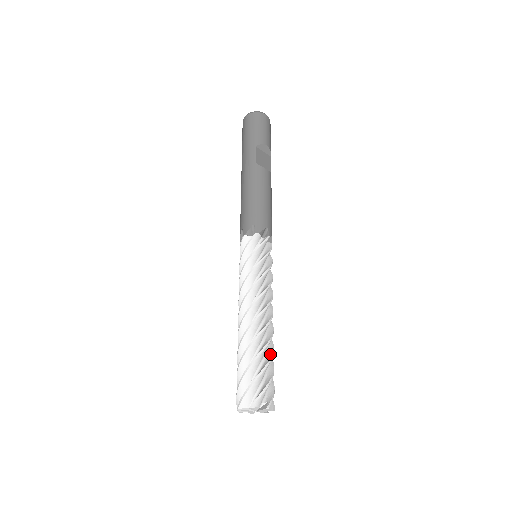
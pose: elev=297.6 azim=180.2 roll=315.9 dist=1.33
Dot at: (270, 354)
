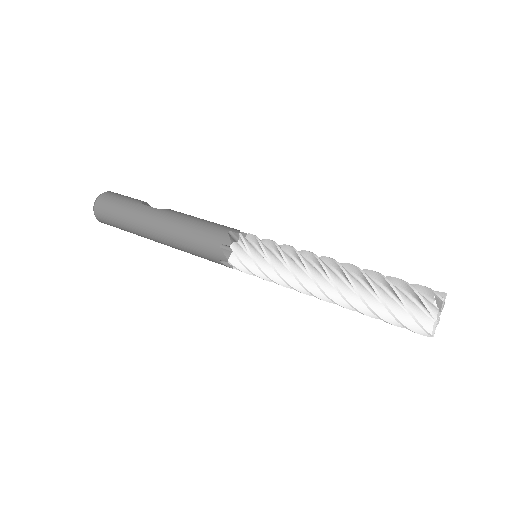
Dot at: occluded
